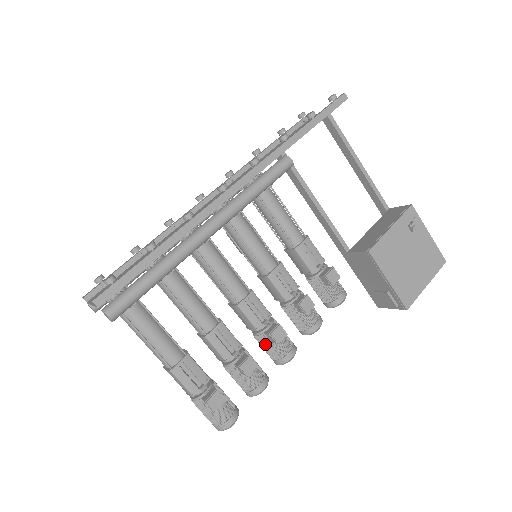
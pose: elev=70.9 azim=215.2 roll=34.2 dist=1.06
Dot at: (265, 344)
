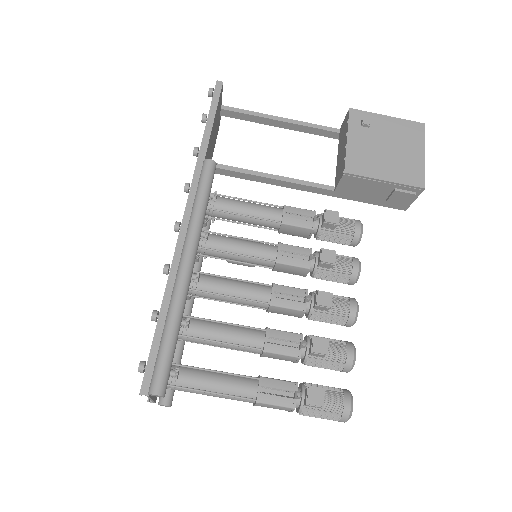
Dot at: (323, 318)
